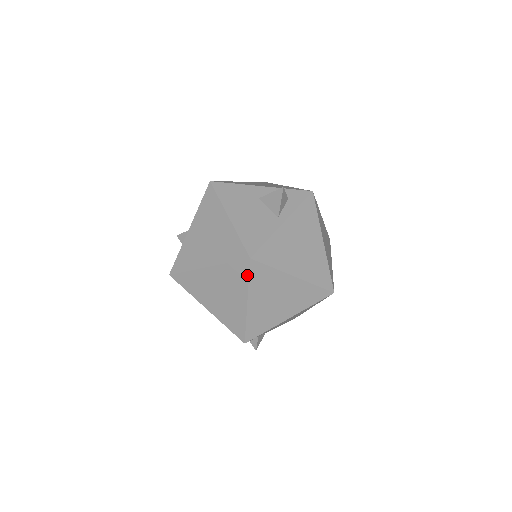
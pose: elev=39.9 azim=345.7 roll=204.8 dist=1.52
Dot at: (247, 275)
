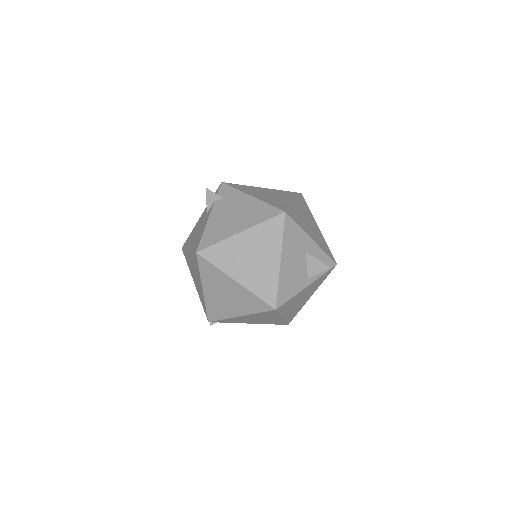
Dot at: (261, 311)
